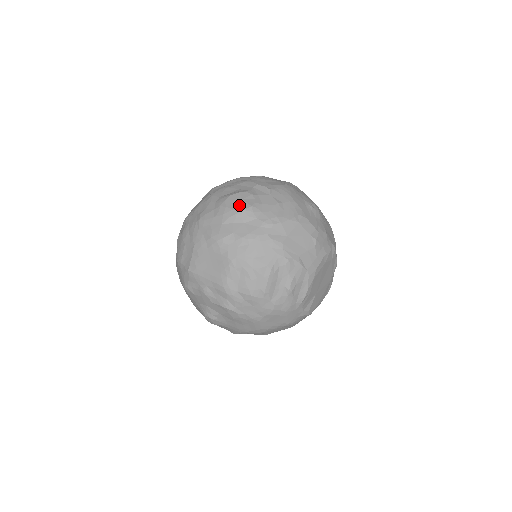
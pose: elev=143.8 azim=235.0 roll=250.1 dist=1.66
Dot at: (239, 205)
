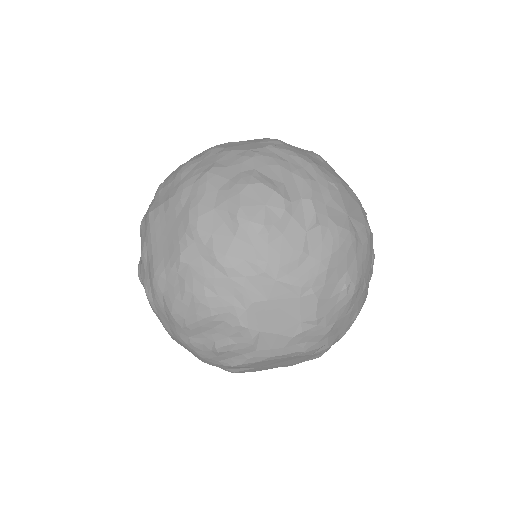
Dot at: (253, 208)
